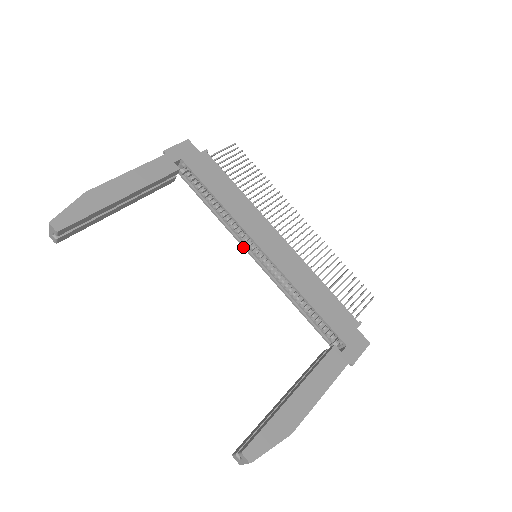
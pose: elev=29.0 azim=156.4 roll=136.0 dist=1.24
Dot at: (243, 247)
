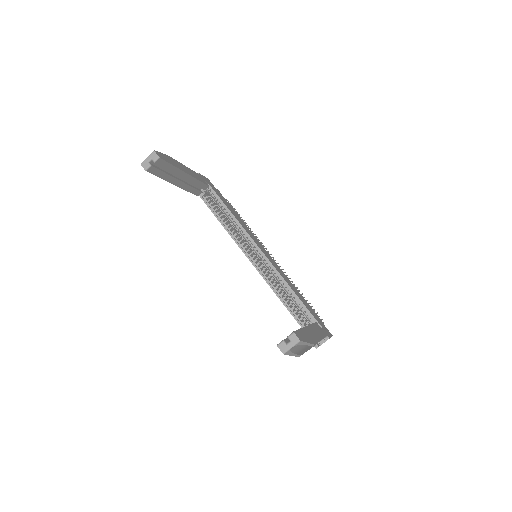
Dot at: (243, 252)
